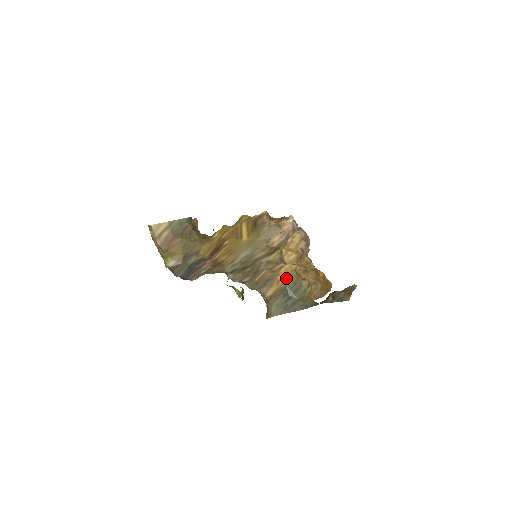
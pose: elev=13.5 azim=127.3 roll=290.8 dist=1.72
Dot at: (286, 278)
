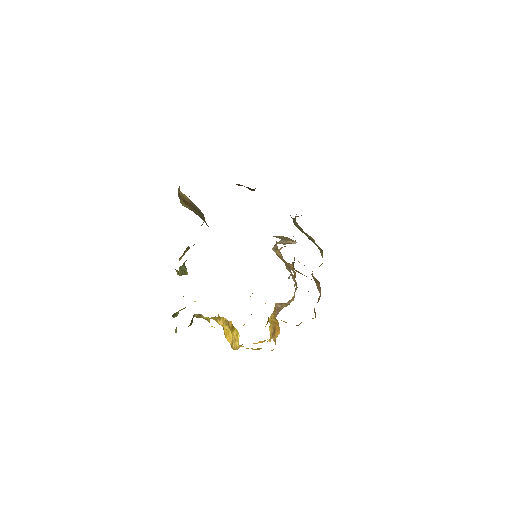
Dot at: (307, 234)
